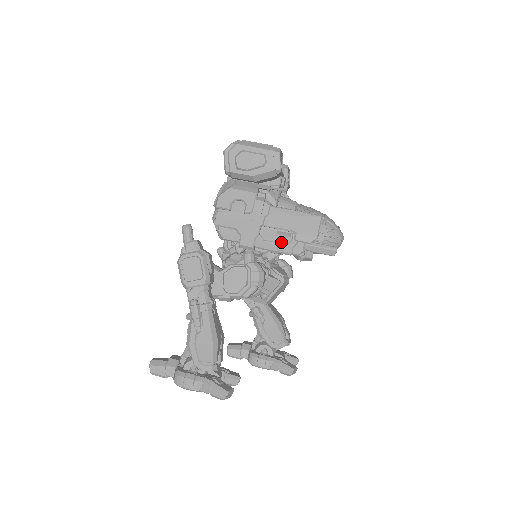
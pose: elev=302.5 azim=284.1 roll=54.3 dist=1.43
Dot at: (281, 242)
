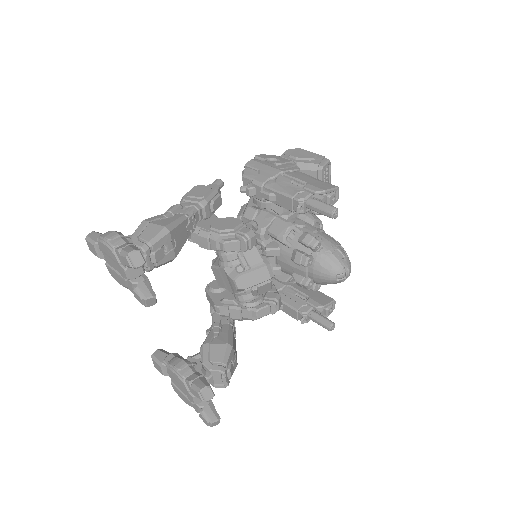
Dot at: (290, 188)
